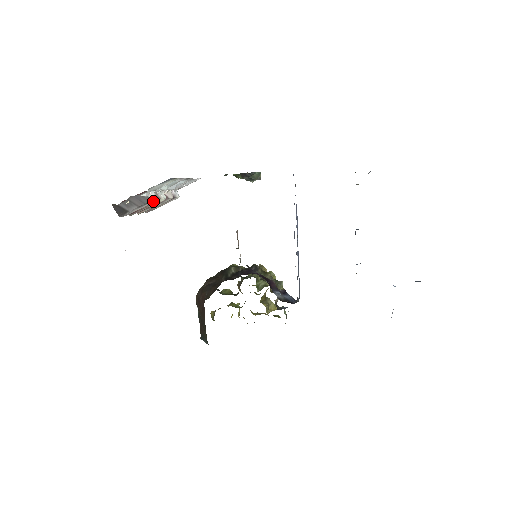
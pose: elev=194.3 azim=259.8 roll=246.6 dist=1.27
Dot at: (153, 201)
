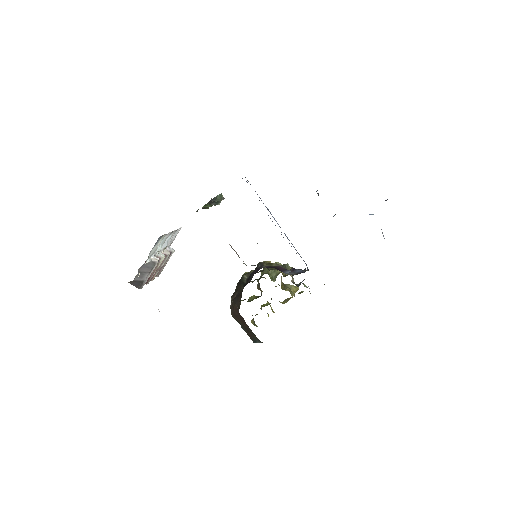
Dot at: (157, 262)
